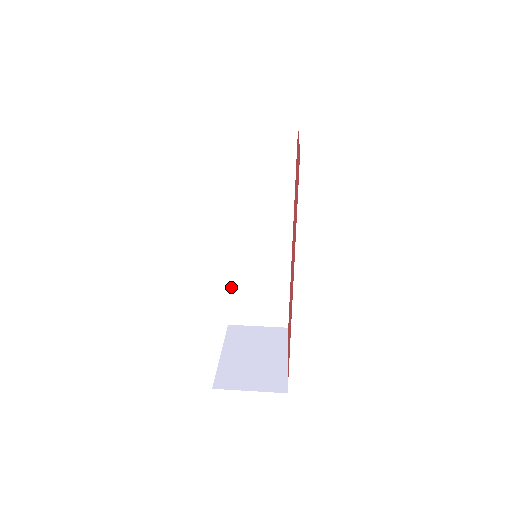
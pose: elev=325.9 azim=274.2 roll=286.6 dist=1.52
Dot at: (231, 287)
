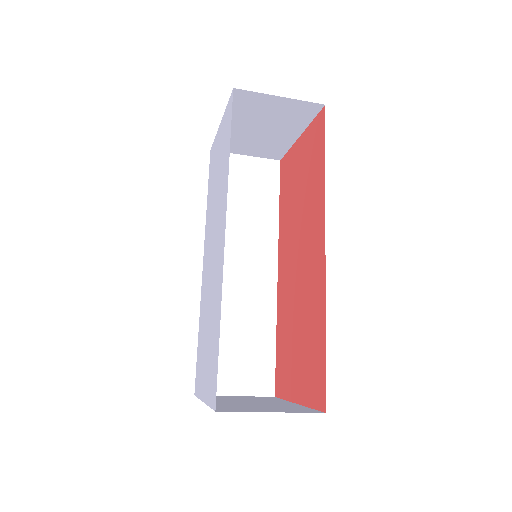
Dot at: occluded
